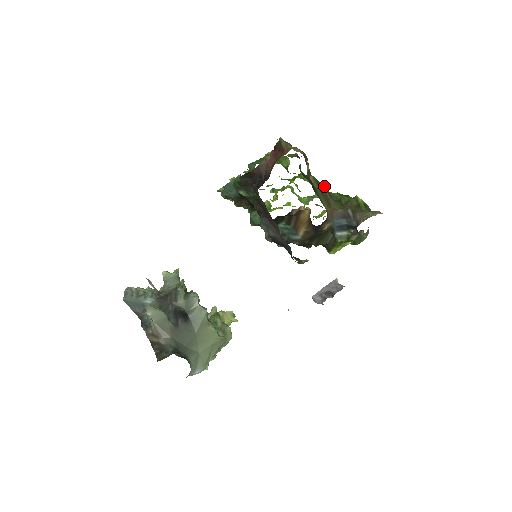
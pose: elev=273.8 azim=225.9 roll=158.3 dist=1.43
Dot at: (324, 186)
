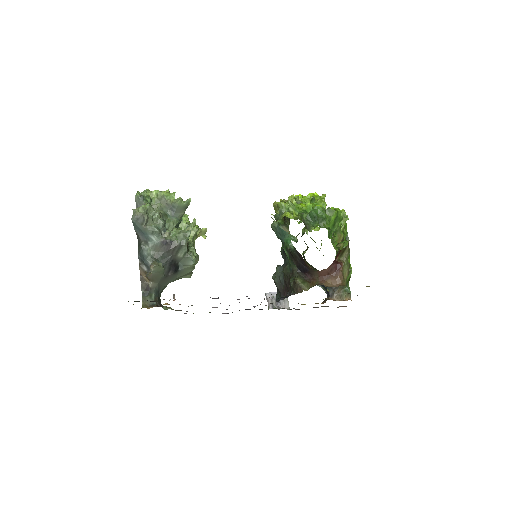
Dot at: (346, 220)
